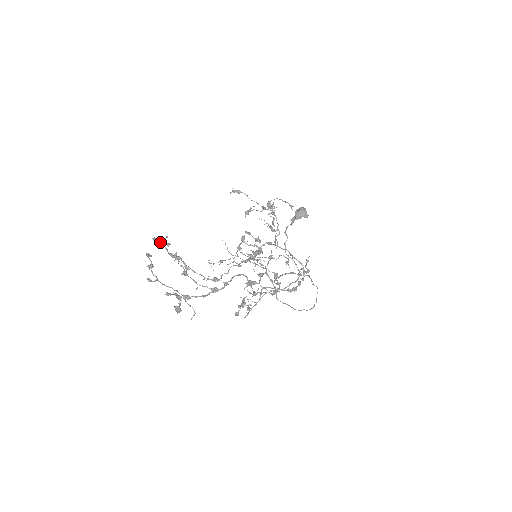
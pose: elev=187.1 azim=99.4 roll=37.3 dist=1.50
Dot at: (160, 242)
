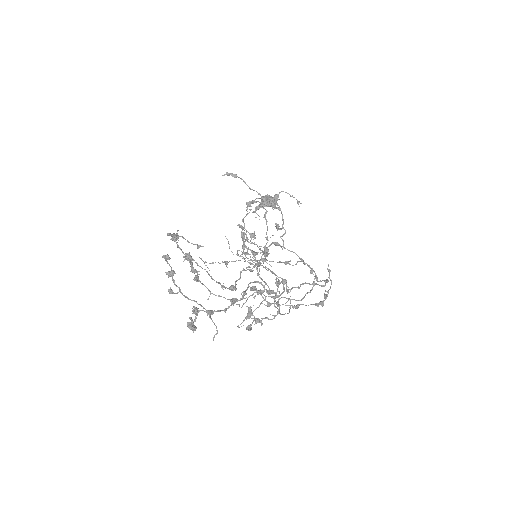
Dot at: (174, 239)
